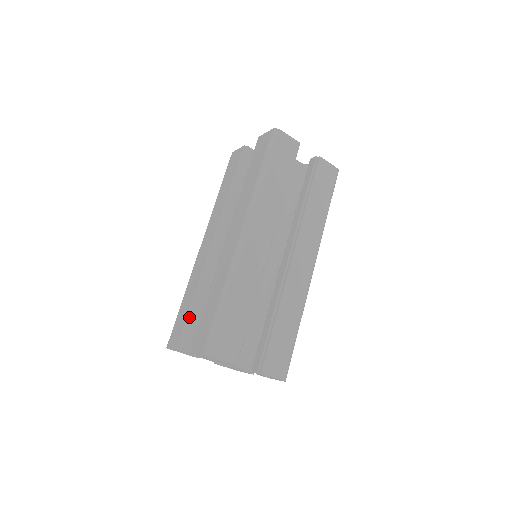
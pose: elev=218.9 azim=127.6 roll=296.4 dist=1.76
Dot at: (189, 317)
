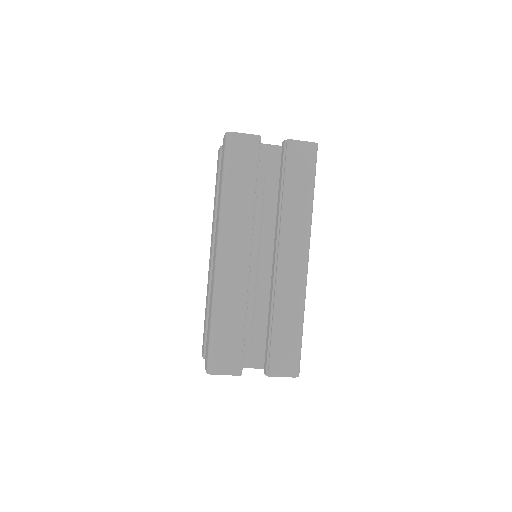
Dot at: (207, 329)
